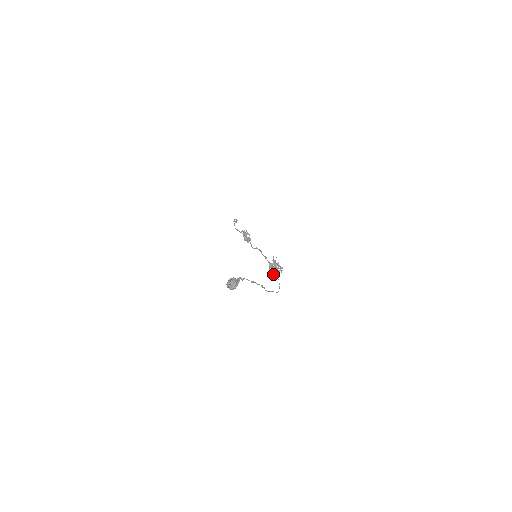
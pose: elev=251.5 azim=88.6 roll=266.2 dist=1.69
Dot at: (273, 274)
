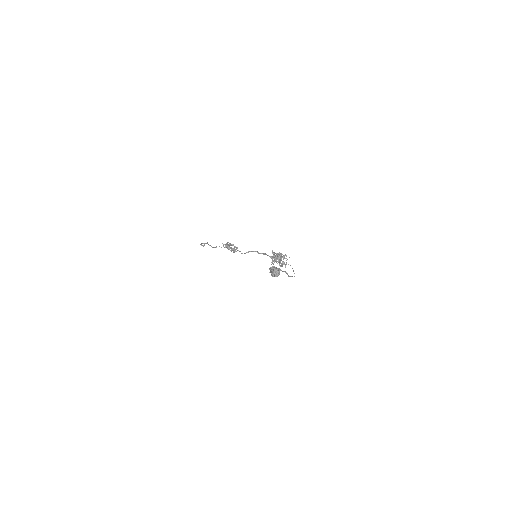
Dot at: (279, 265)
